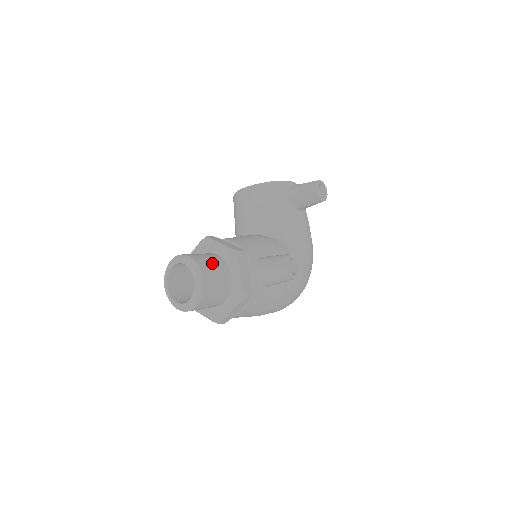
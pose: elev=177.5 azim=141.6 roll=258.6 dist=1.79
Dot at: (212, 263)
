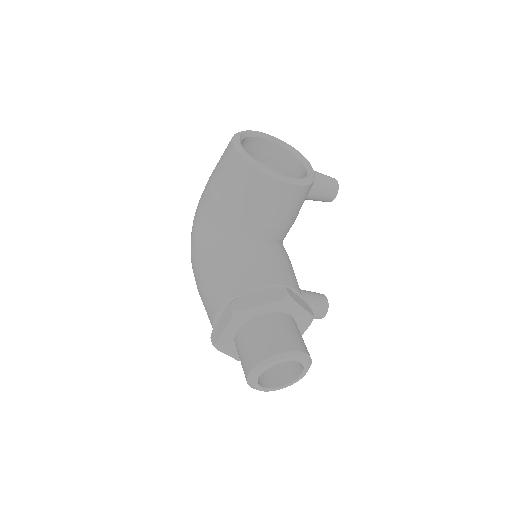
Dot at: occluded
